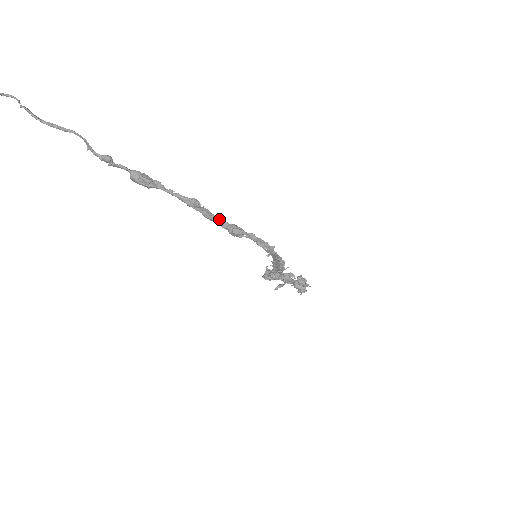
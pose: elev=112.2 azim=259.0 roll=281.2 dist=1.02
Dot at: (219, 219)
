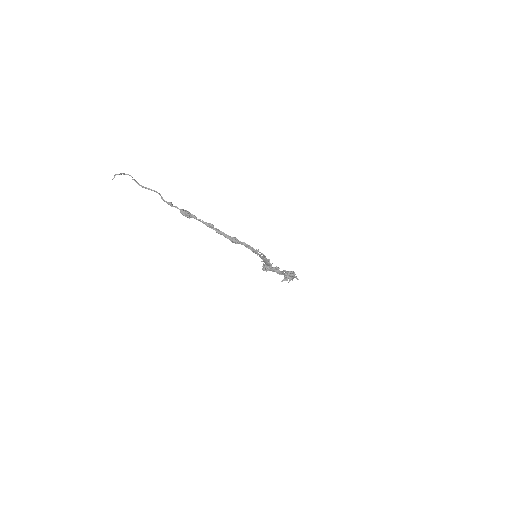
Dot at: (225, 234)
